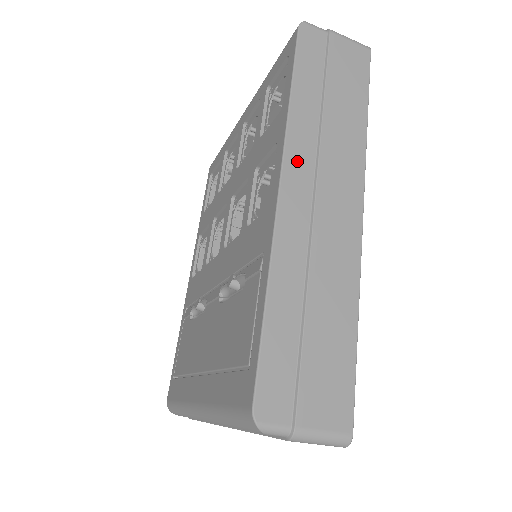
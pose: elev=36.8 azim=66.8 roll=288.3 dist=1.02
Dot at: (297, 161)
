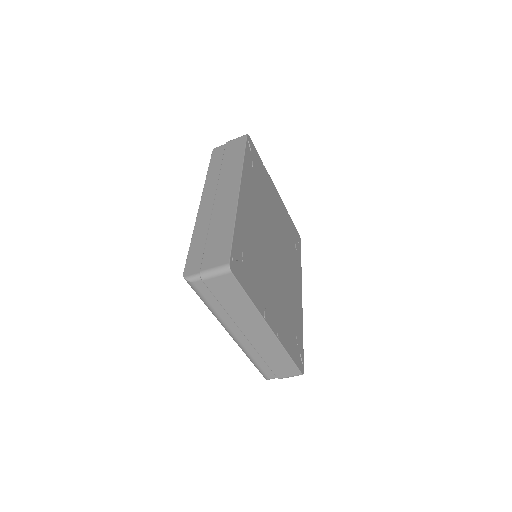
Dot at: (208, 191)
